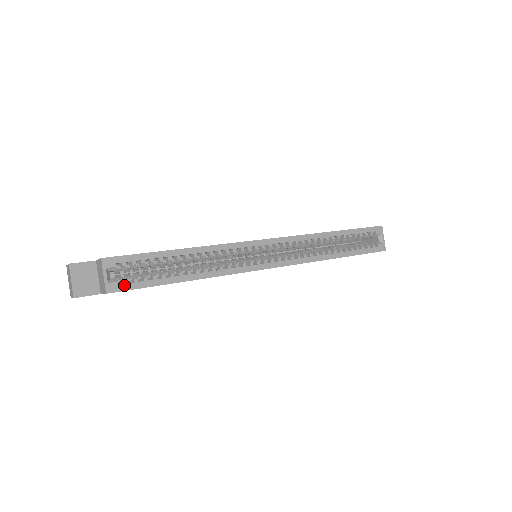
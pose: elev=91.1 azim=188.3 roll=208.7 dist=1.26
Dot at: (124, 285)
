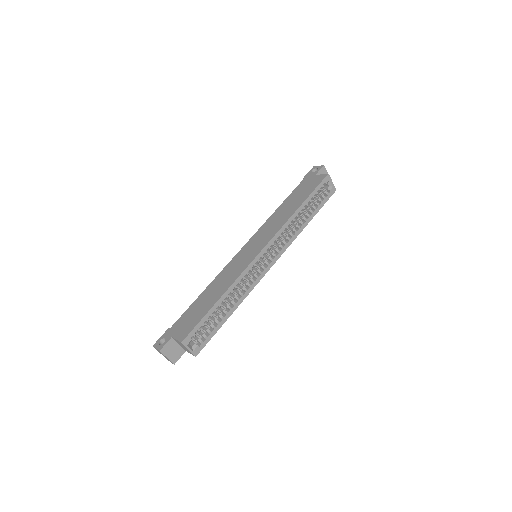
Dot at: (201, 345)
